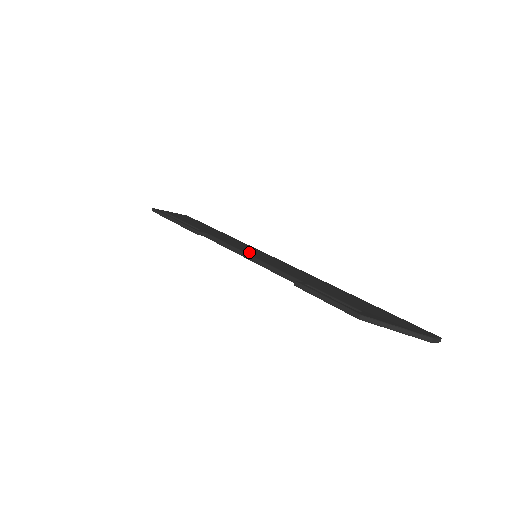
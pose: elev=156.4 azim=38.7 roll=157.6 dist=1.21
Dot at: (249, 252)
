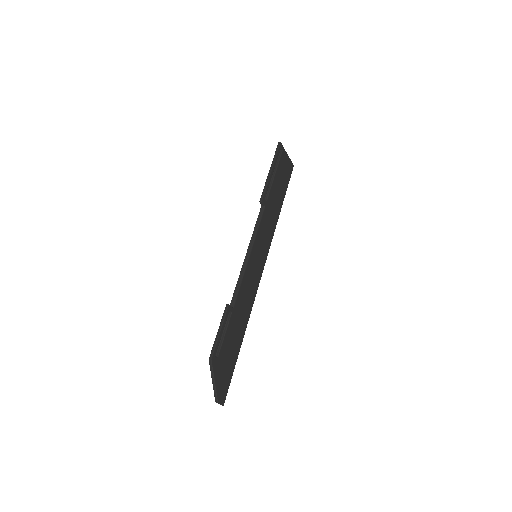
Dot at: (255, 251)
